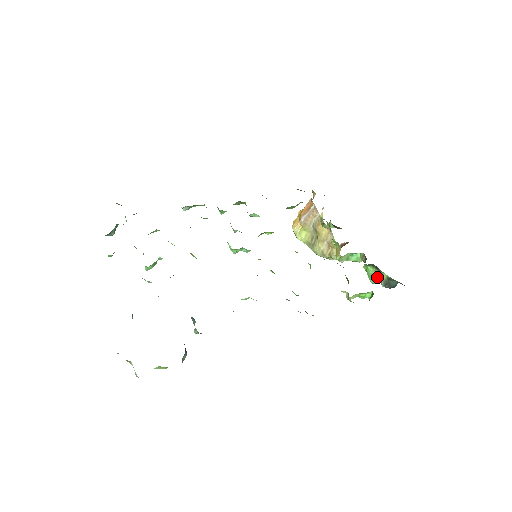
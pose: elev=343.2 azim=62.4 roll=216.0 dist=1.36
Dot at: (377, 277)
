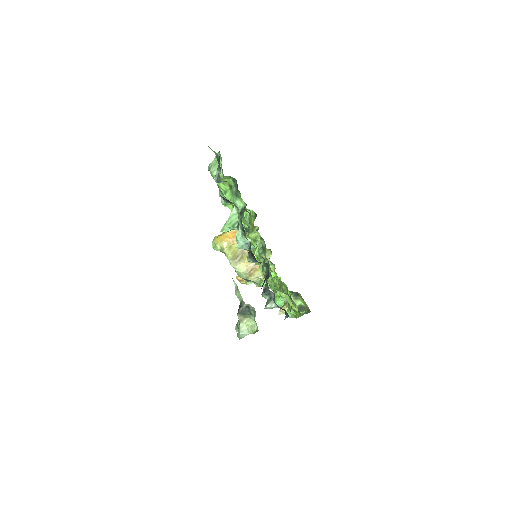
Dot at: occluded
